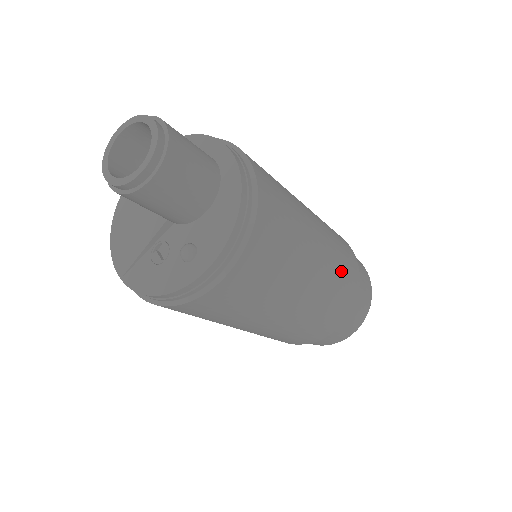
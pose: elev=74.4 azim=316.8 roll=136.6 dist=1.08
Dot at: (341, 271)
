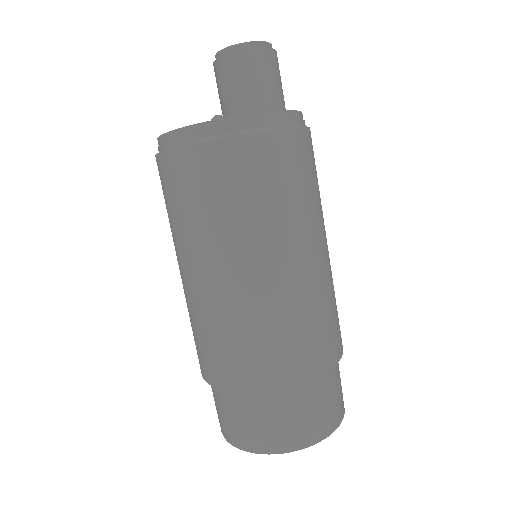
Dot at: (317, 315)
